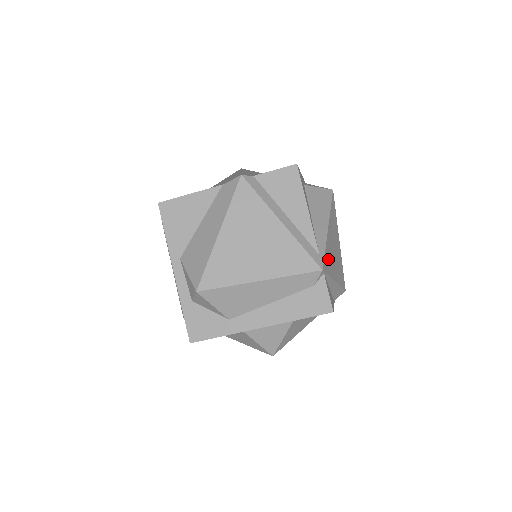
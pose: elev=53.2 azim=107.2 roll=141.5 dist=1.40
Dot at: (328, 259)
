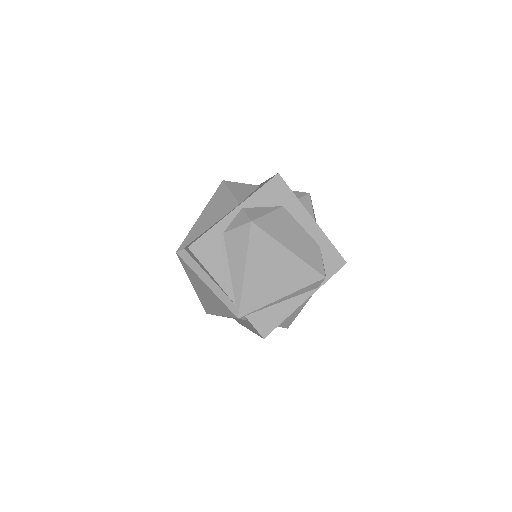
Dot at: (253, 297)
